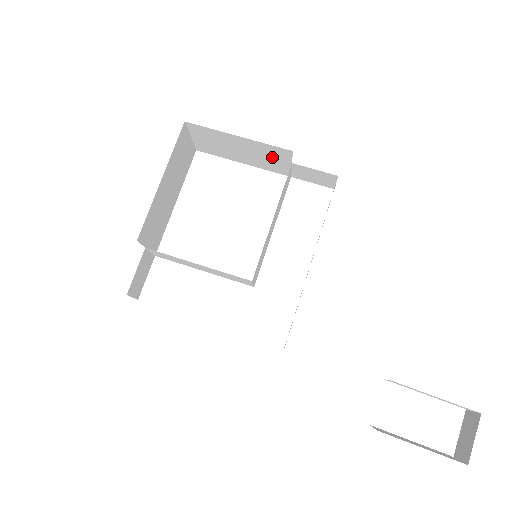
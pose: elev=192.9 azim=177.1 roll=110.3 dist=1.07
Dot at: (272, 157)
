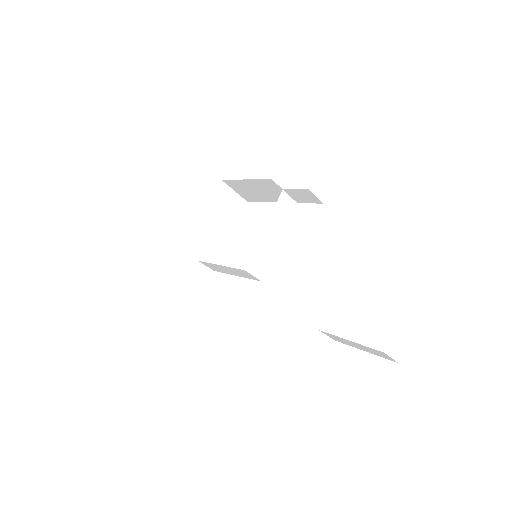
Dot at: (272, 189)
